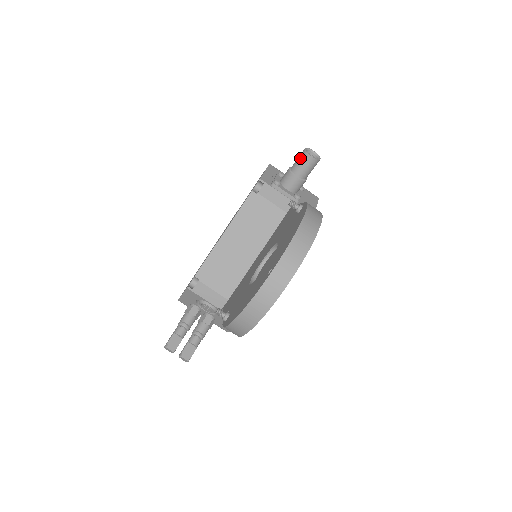
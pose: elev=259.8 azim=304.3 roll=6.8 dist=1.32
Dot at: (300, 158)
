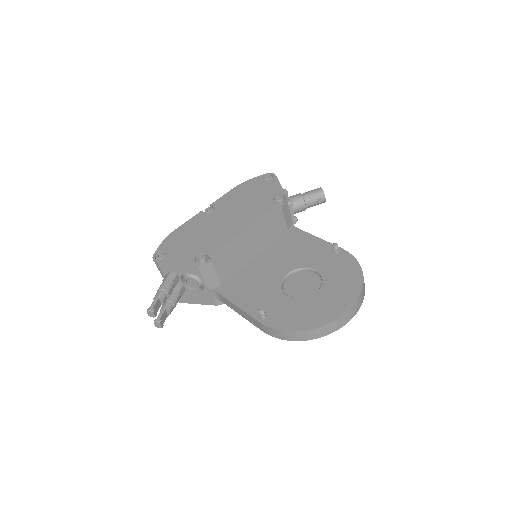
Dot at: (316, 194)
